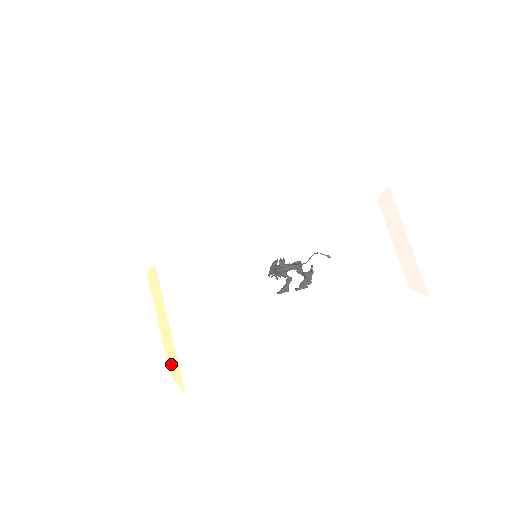
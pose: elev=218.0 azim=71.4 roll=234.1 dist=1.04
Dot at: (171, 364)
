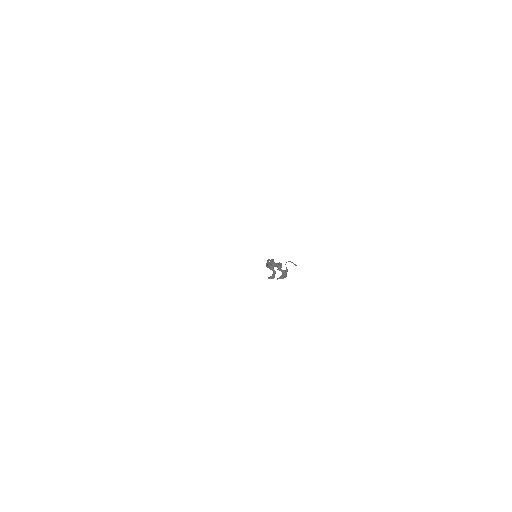
Dot at: occluded
